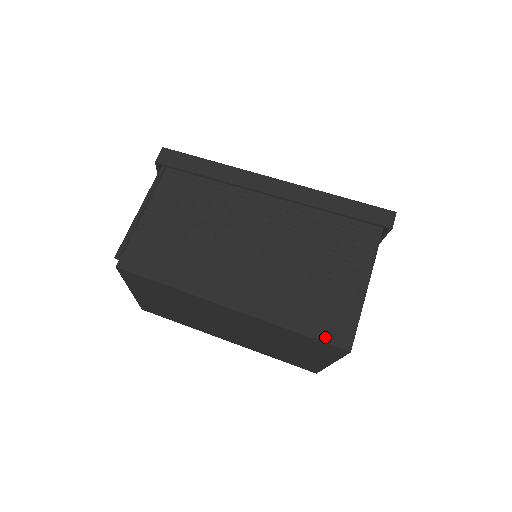
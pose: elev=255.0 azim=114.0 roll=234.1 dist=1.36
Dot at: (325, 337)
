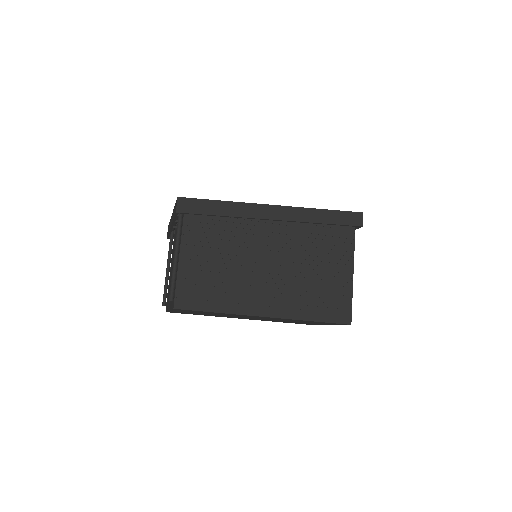
Dot at: (333, 319)
